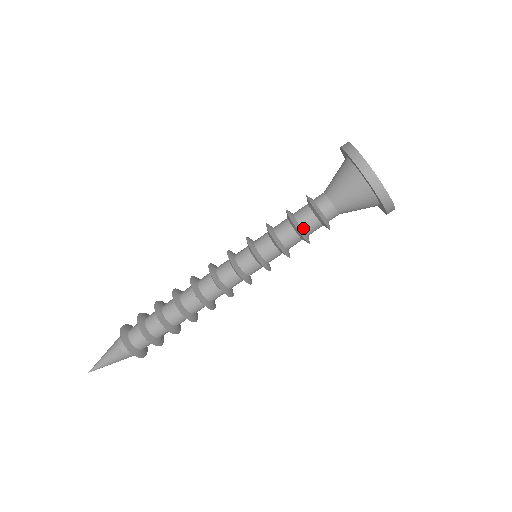
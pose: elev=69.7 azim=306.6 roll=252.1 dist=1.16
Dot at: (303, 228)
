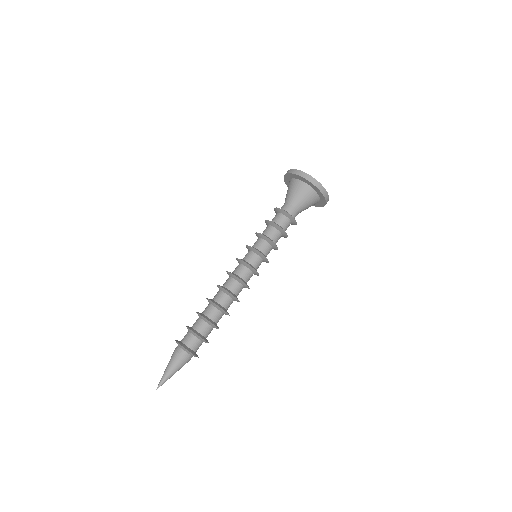
Dot at: (282, 227)
